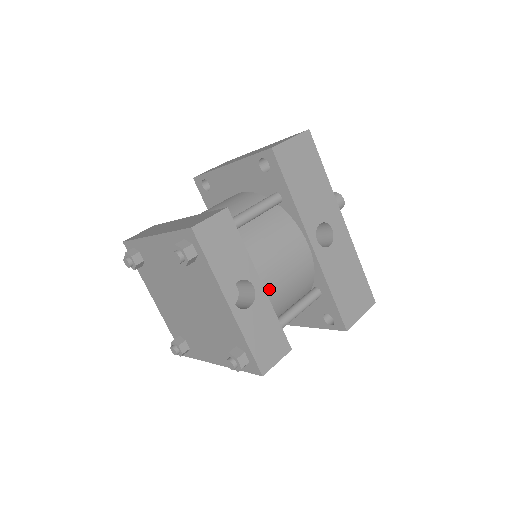
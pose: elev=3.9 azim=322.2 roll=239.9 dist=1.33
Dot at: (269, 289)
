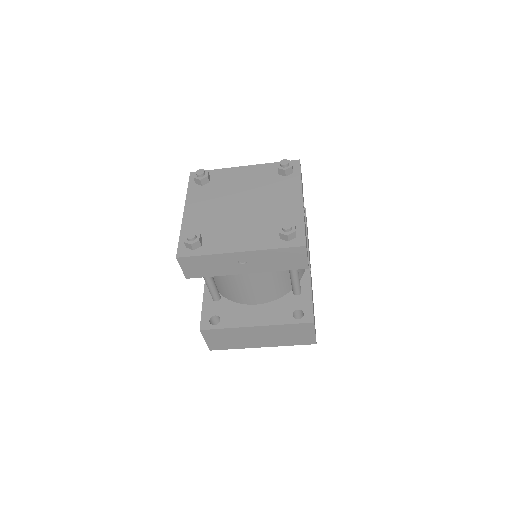
Dot at: occluded
